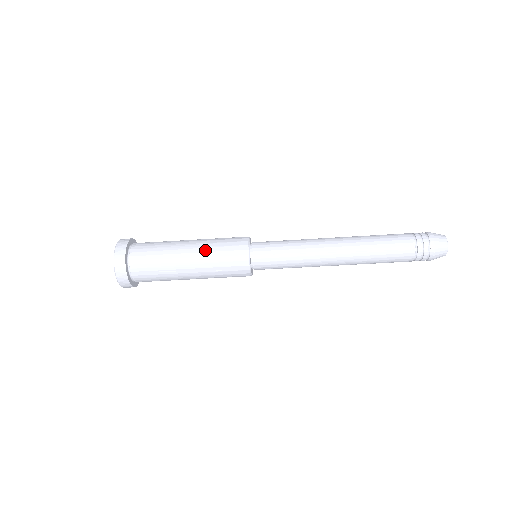
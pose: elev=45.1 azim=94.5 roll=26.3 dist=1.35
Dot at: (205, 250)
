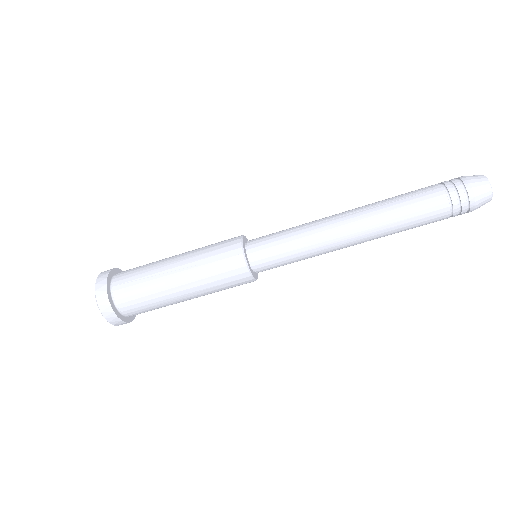
Dot at: (195, 249)
